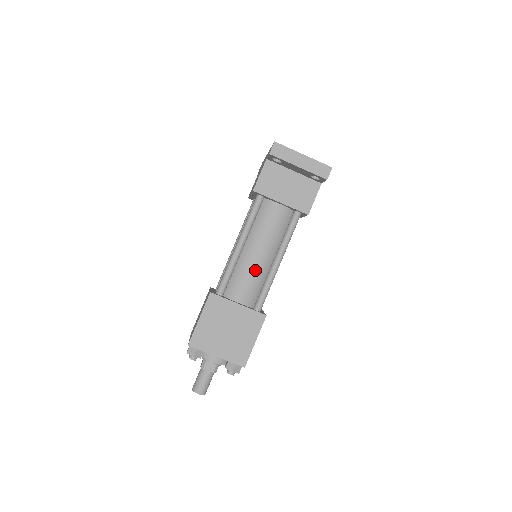
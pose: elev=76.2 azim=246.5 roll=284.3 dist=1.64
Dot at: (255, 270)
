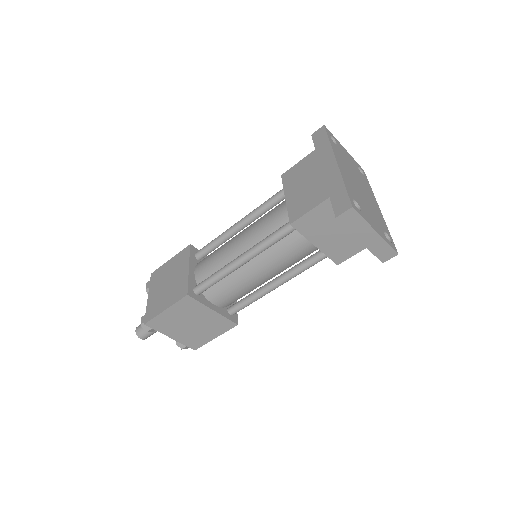
Dot at: (247, 286)
